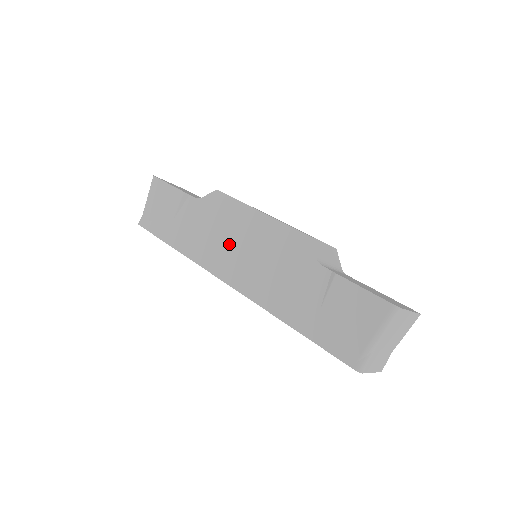
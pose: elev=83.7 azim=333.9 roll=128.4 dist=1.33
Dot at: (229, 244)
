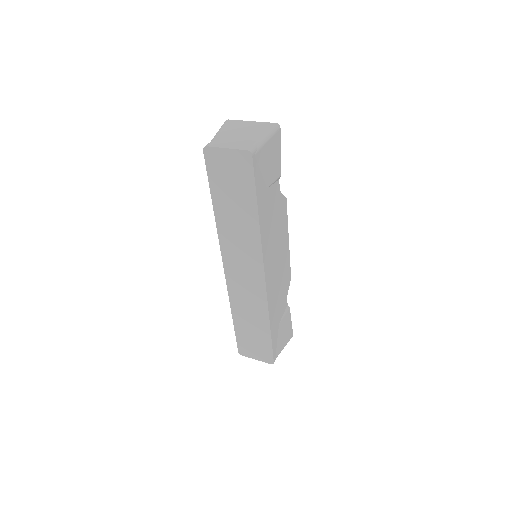
Dot at: occluded
